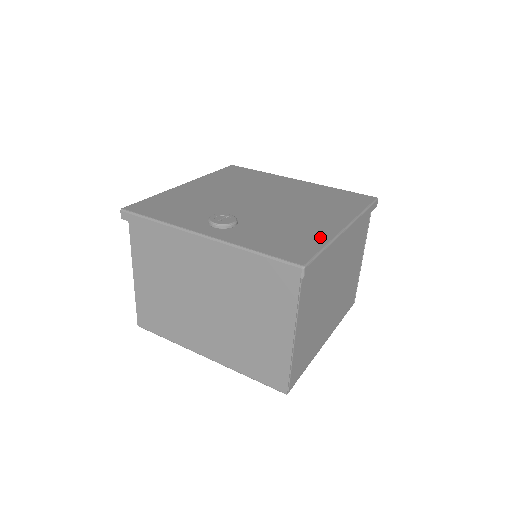
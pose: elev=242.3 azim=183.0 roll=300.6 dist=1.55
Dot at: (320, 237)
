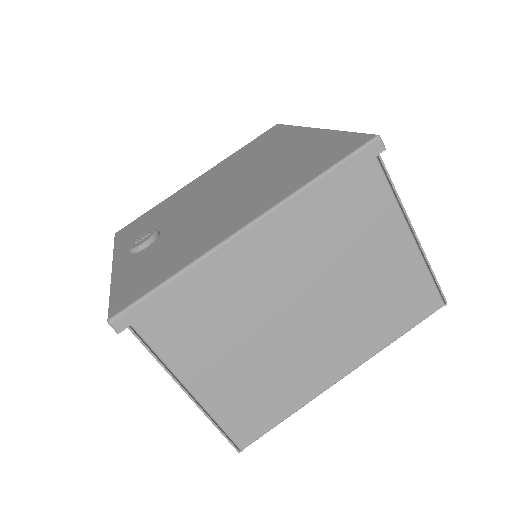
Dot at: (186, 258)
